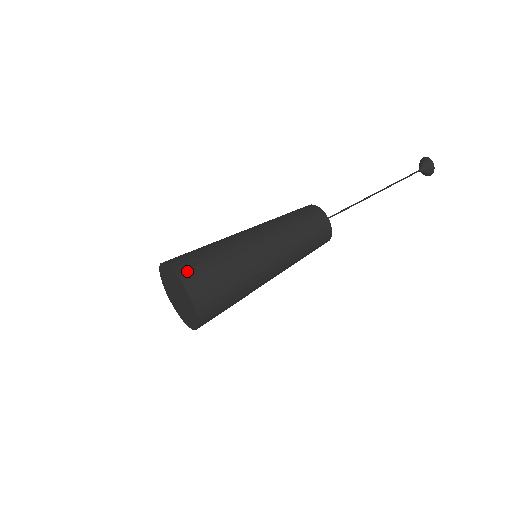
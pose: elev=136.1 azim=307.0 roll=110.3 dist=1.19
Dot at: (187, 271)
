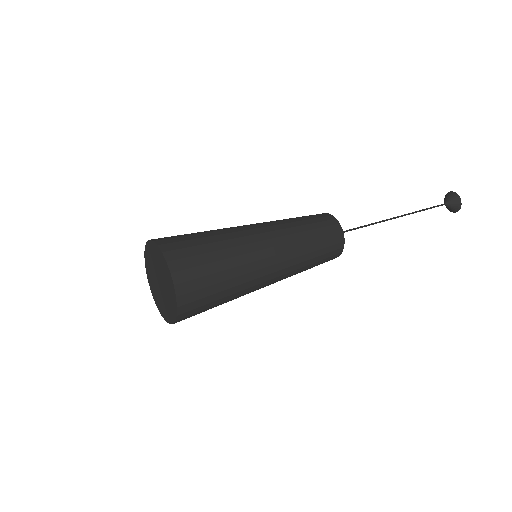
Dot at: (166, 239)
